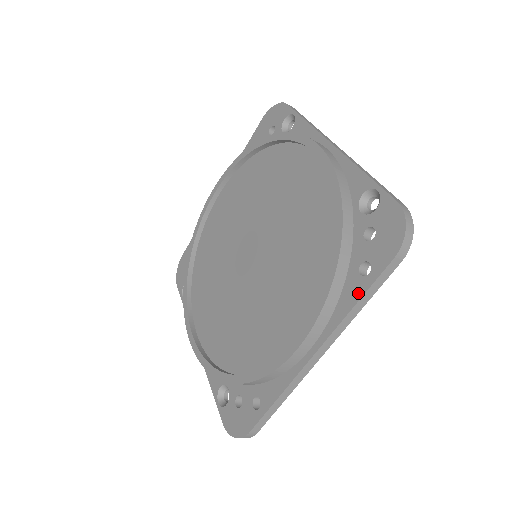
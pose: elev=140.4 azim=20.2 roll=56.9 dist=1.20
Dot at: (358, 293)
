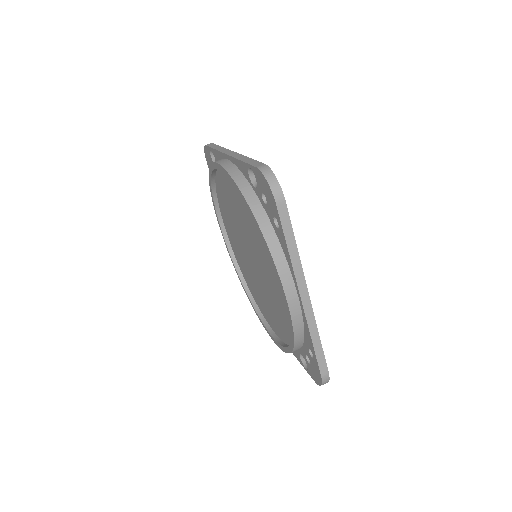
Dot at: (284, 241)
